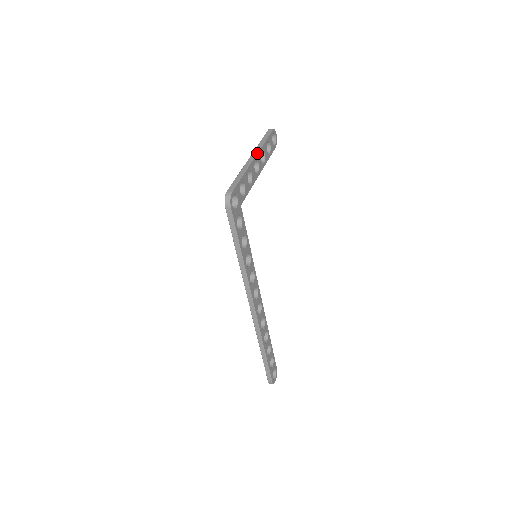
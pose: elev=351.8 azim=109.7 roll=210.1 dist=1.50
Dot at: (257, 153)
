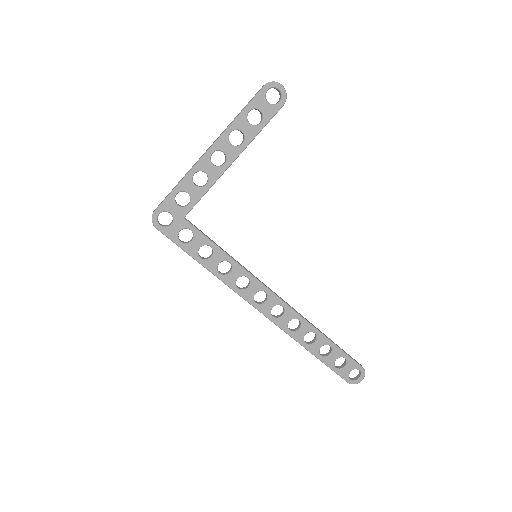
Dot at: (216, 141)
